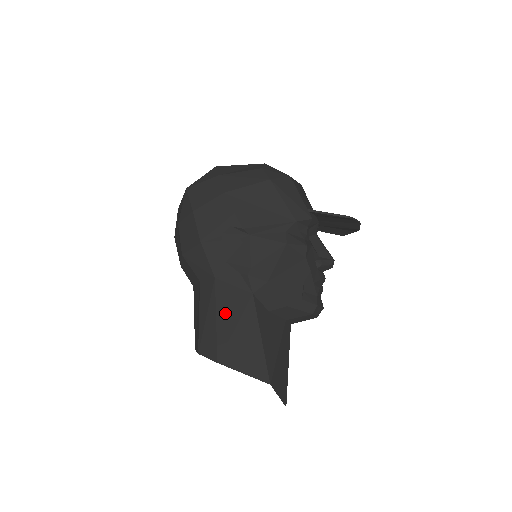
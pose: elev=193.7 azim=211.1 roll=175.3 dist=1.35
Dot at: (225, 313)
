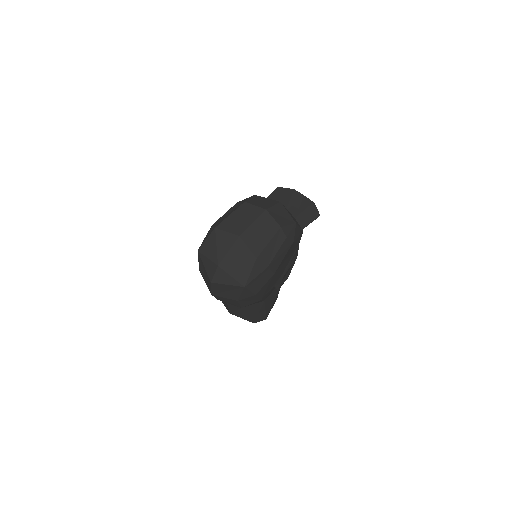
Dot at: (269, 305)
